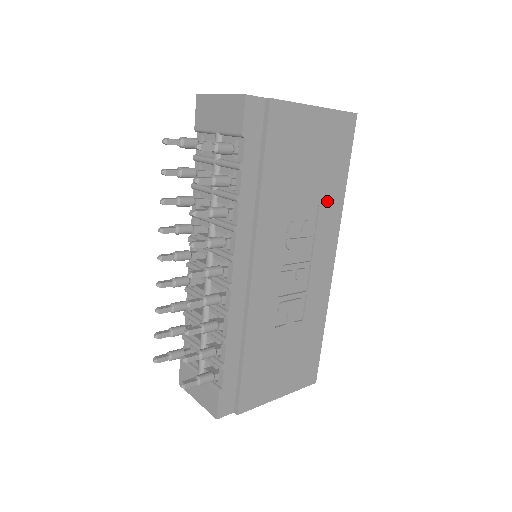
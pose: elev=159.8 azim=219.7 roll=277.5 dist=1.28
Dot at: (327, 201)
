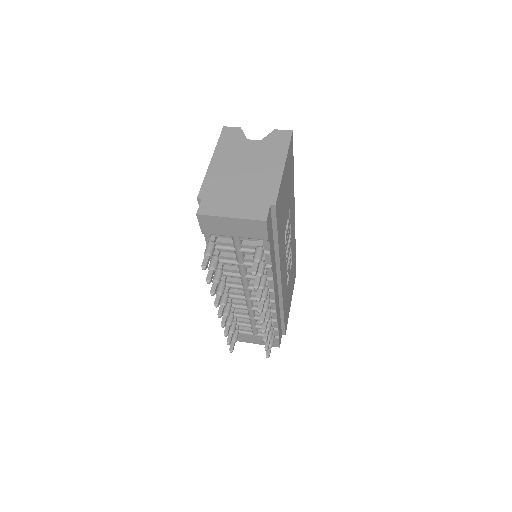
Dot at: (291, 199)
